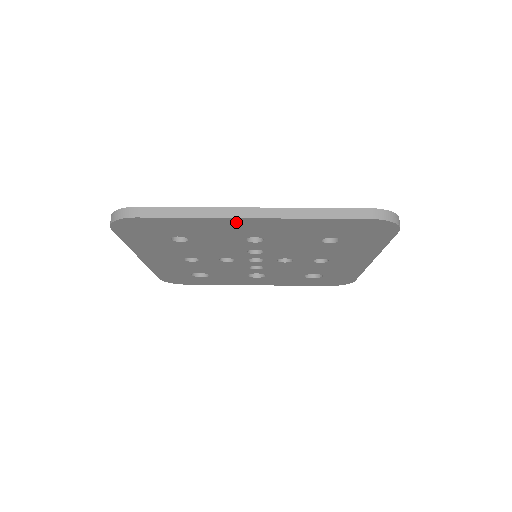
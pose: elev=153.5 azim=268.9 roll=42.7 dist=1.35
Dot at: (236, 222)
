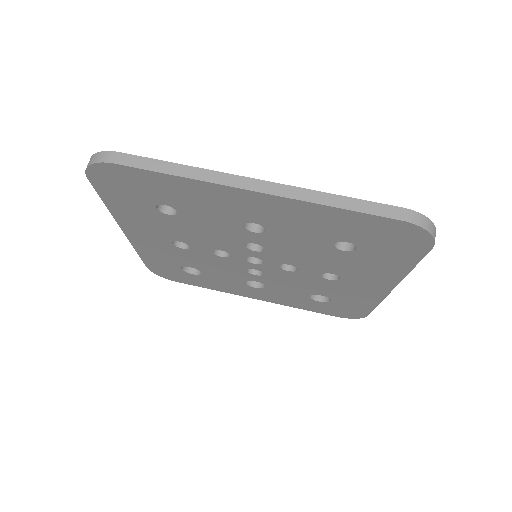
Dot at: (233, 194)
